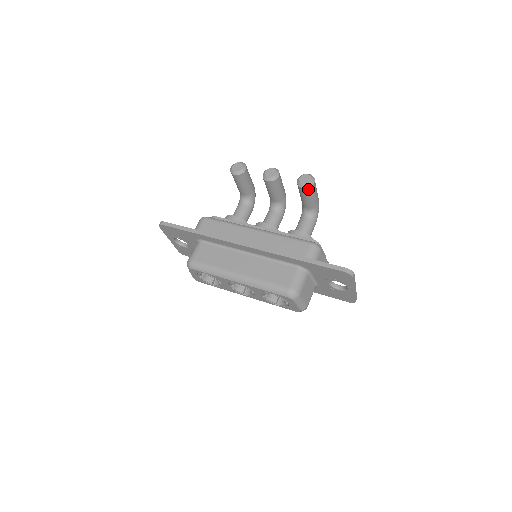
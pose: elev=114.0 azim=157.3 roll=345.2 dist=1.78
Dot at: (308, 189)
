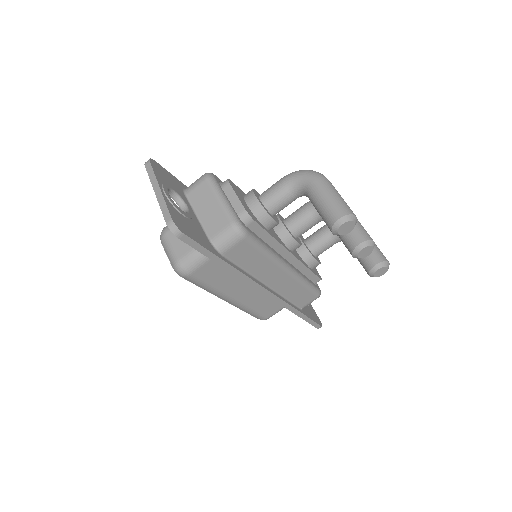
Dot at: occluded
